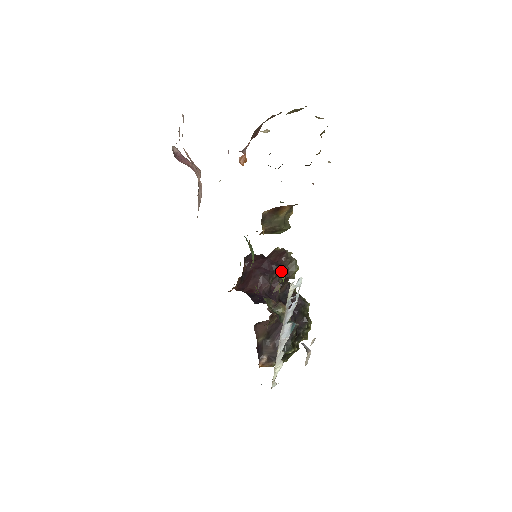
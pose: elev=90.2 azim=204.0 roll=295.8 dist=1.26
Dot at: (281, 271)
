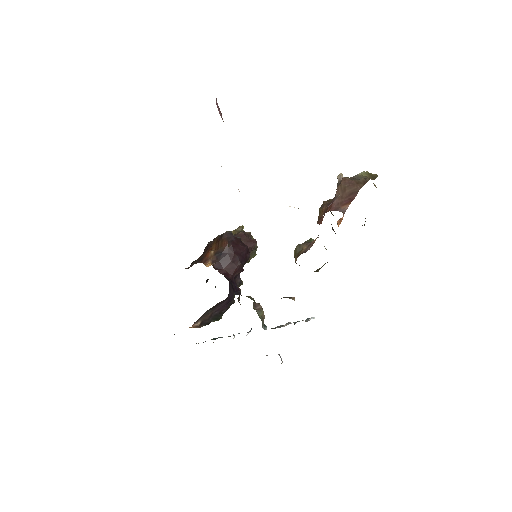
Dot at: (294, 299)
